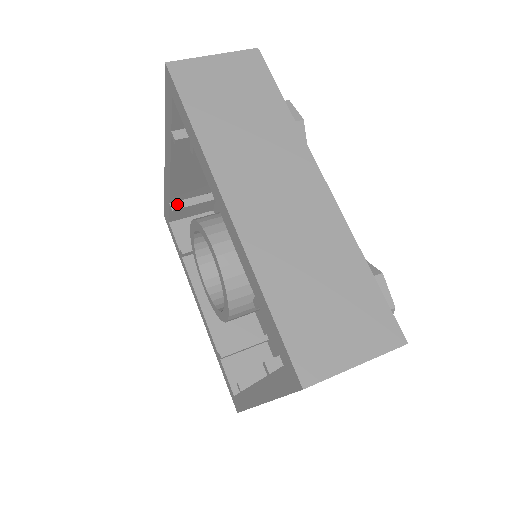
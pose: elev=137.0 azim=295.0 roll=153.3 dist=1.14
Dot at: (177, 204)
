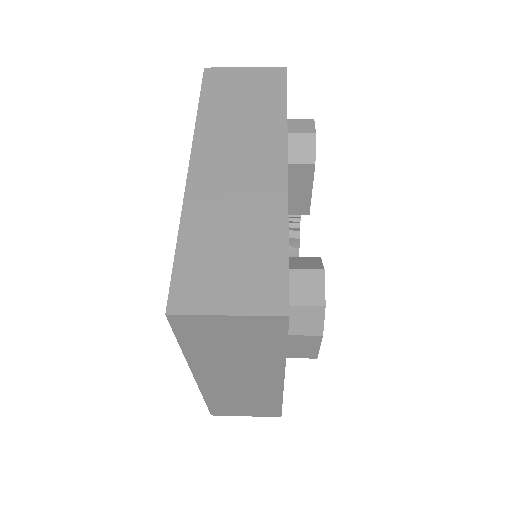
Dot at: occluded
